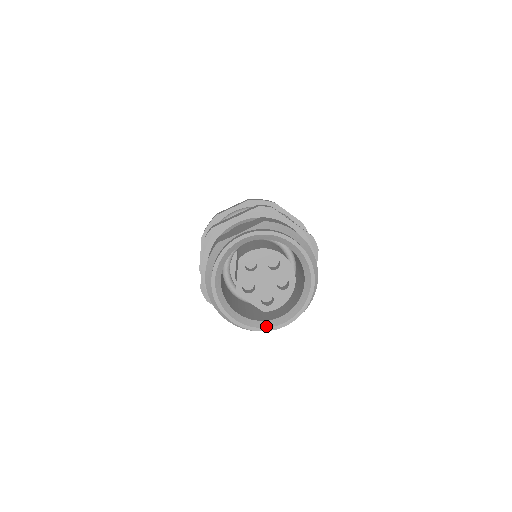
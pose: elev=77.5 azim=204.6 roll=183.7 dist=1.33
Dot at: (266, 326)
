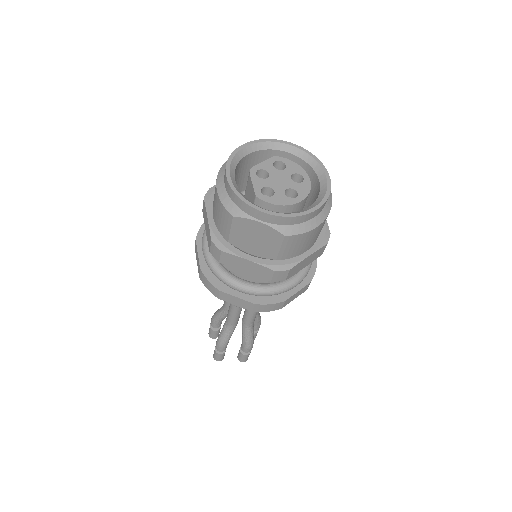
Dot at: (248, 200)
